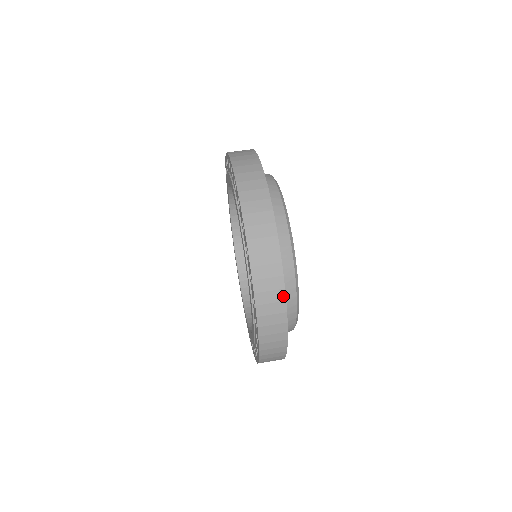
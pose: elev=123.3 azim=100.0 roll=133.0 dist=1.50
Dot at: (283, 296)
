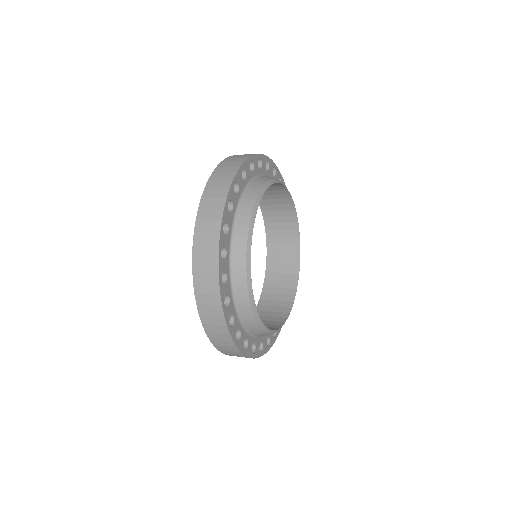
Dot at: (226, 194)
